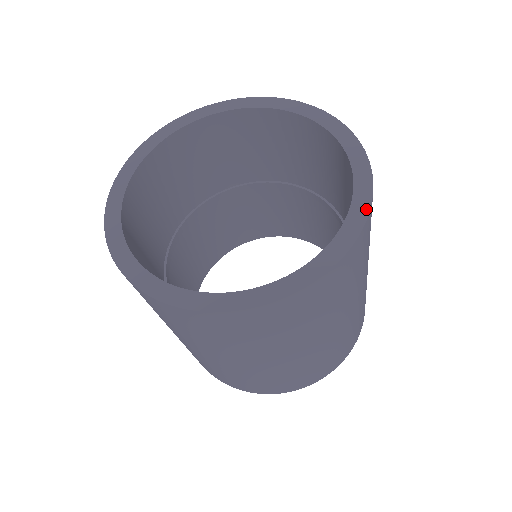
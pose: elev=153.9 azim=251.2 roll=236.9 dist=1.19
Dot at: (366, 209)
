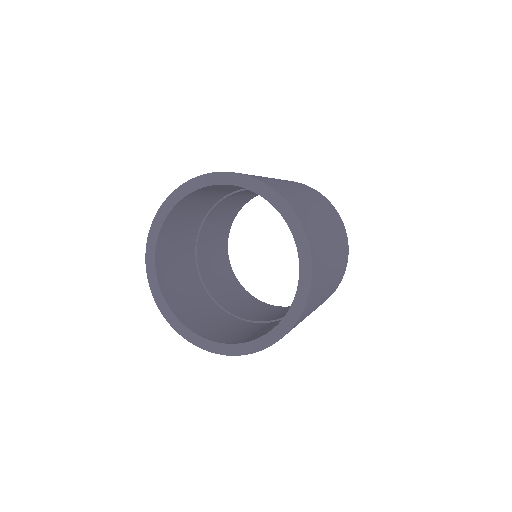
Dot at: (281, 335)
